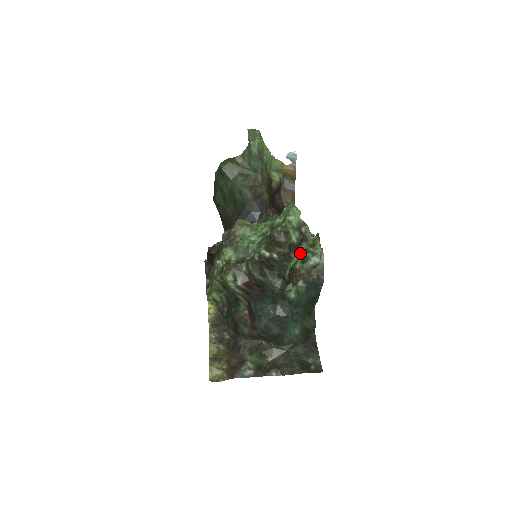
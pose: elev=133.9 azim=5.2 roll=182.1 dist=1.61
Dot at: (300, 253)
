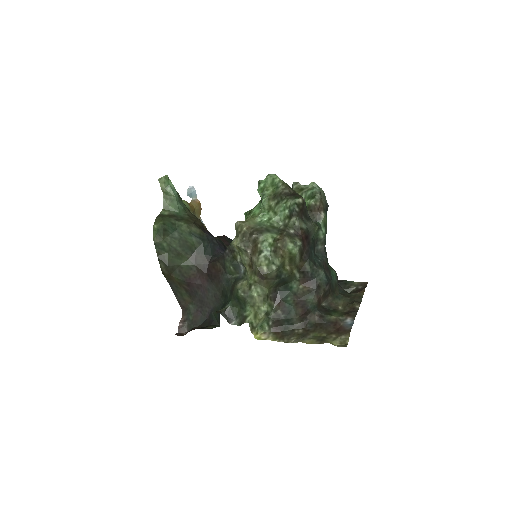
Dot at: occluded
